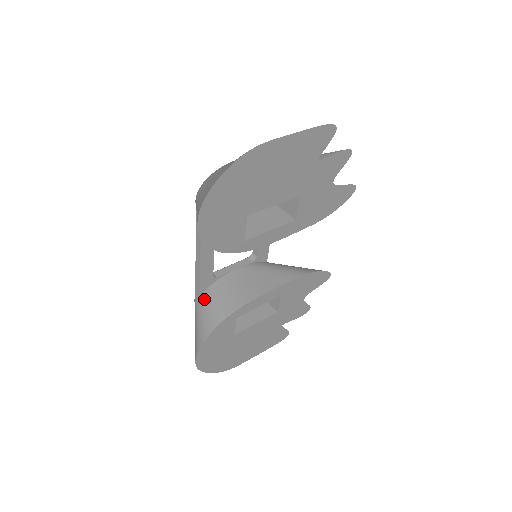
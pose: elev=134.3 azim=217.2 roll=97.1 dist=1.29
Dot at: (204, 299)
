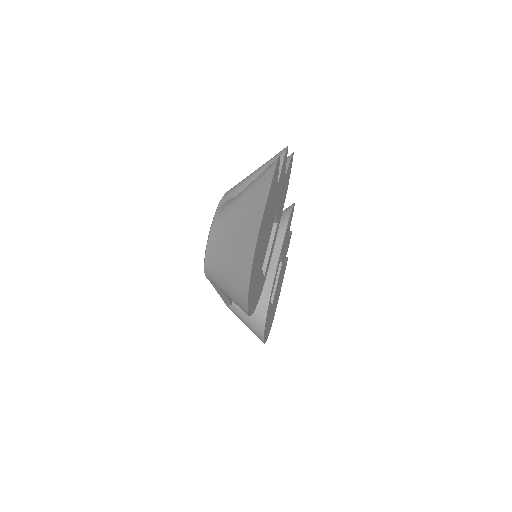
Dot at: occluded
